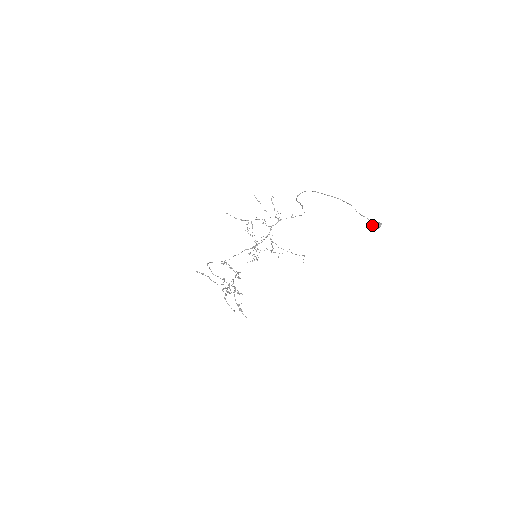
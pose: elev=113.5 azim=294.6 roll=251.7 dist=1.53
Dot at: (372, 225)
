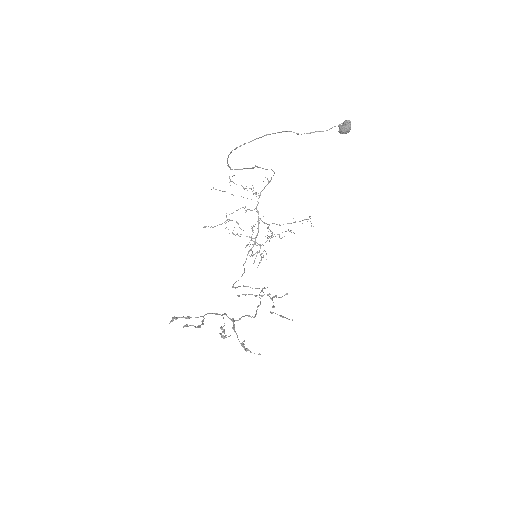
Dot at: occluded
